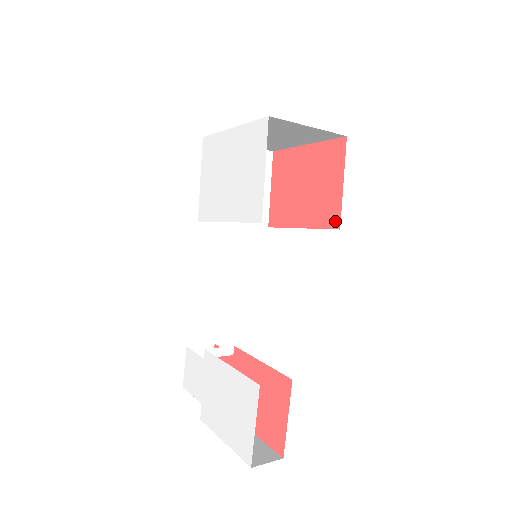
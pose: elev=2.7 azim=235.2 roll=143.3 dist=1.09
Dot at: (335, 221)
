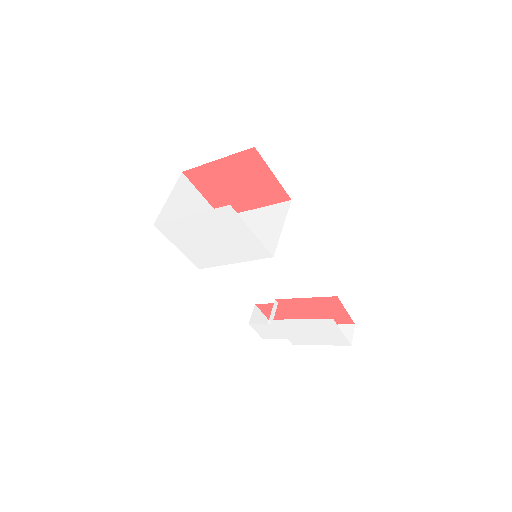
Dot at: (284, 197)
